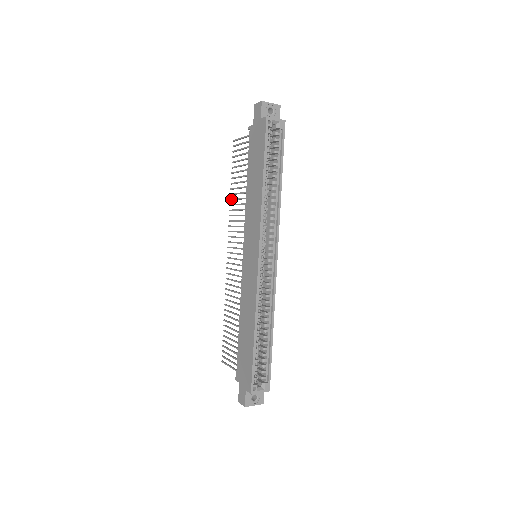
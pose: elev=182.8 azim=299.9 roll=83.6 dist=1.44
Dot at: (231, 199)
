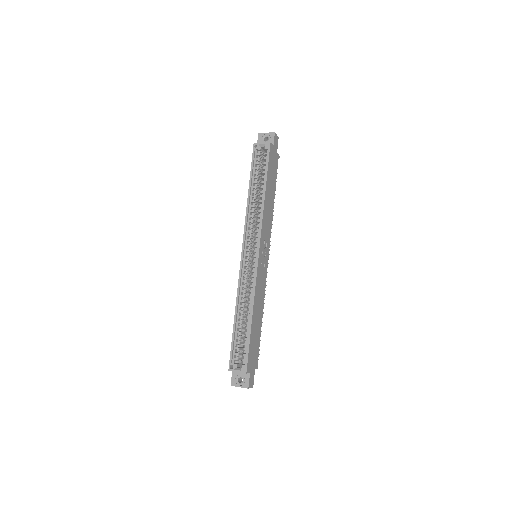
Dot at: occluded
